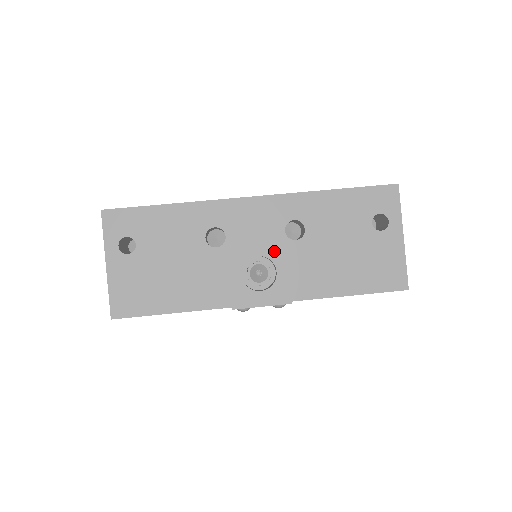
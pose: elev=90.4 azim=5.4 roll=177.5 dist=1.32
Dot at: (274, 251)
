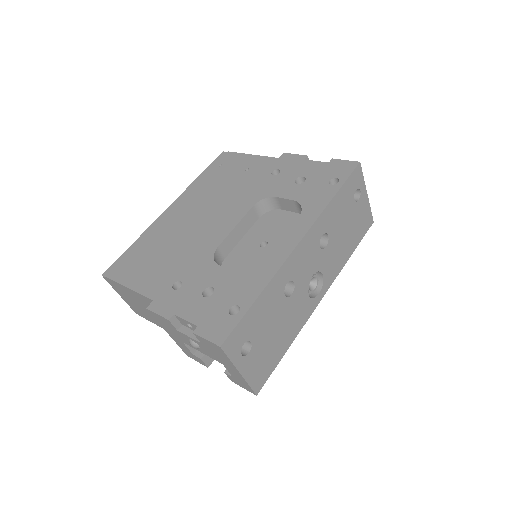
Dot at: (318, 264)
